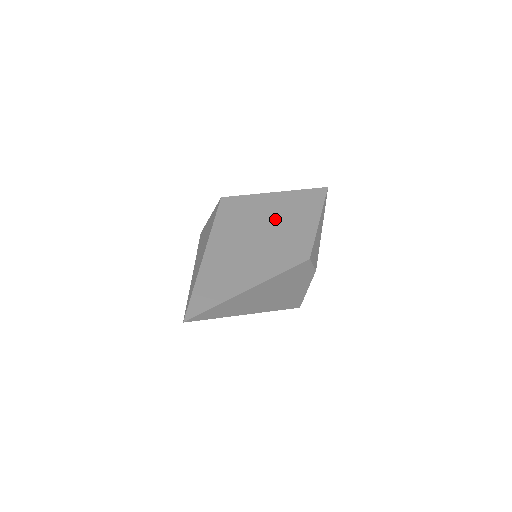
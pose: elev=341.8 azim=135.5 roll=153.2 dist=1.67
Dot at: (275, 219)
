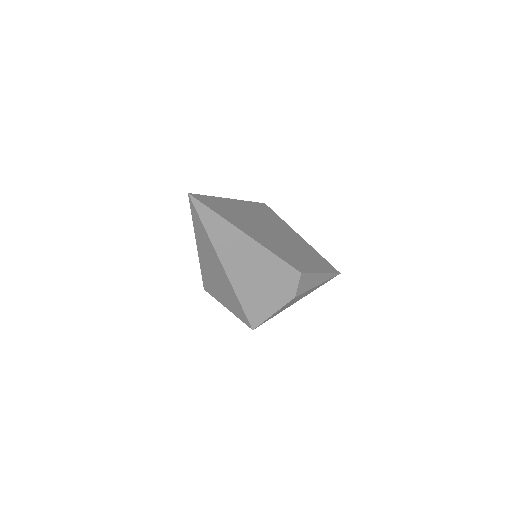
Dot at: (292, 242)
